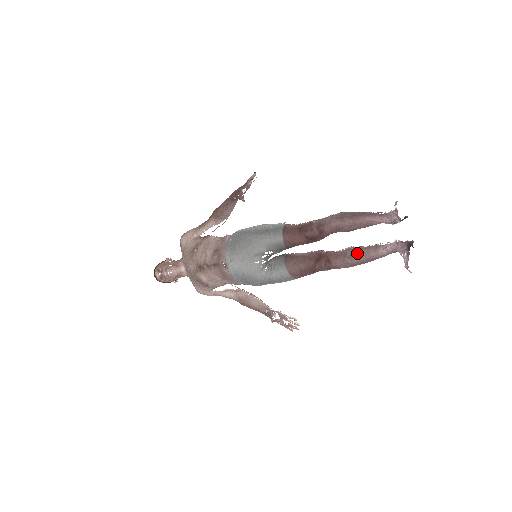
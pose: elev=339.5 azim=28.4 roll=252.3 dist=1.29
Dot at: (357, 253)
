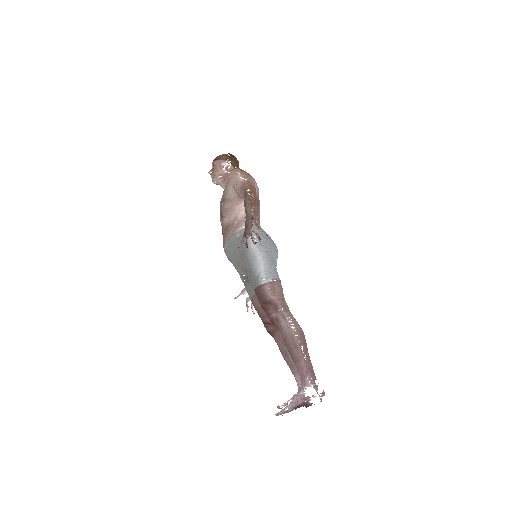
Dot at: (287, 356)
